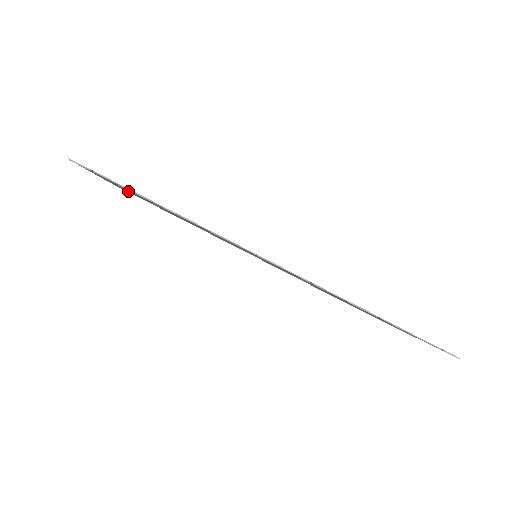
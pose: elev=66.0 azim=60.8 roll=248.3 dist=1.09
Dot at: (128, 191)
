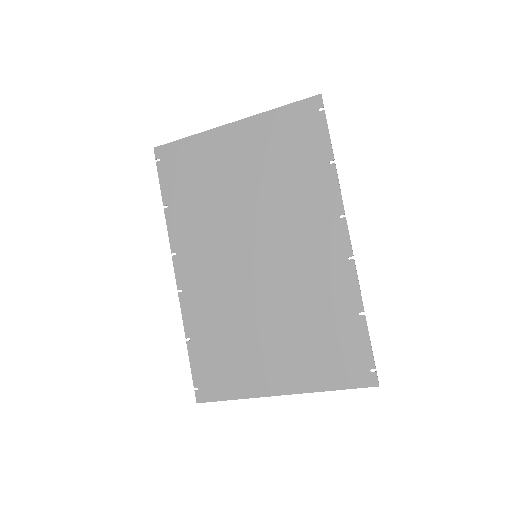
Dot at: (229, 148)
